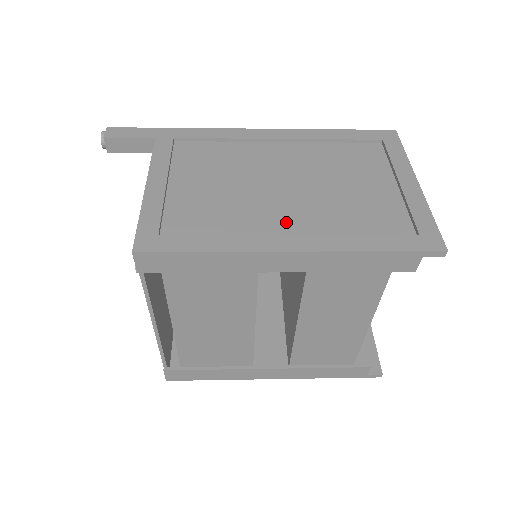
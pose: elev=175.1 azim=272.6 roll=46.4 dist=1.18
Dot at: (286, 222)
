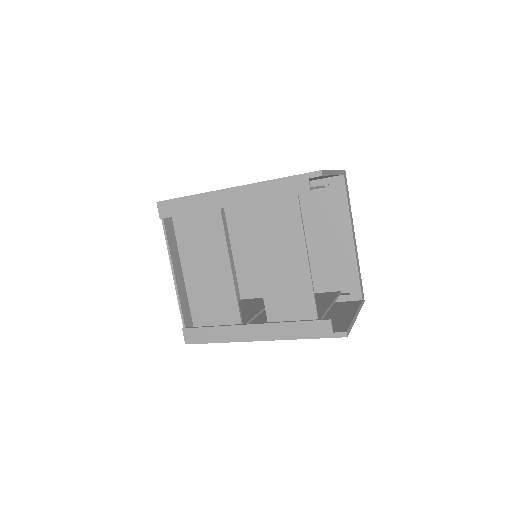
Dot at: occluded
